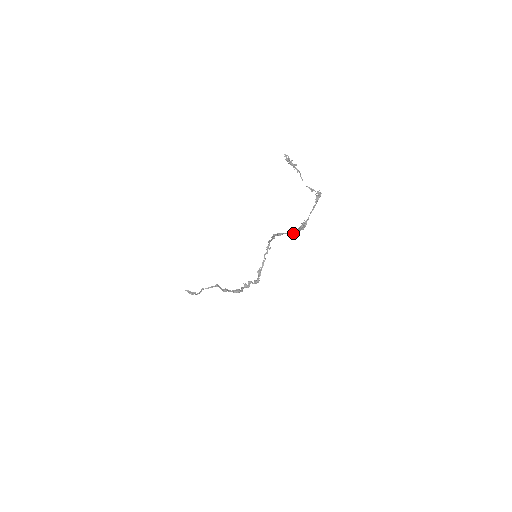
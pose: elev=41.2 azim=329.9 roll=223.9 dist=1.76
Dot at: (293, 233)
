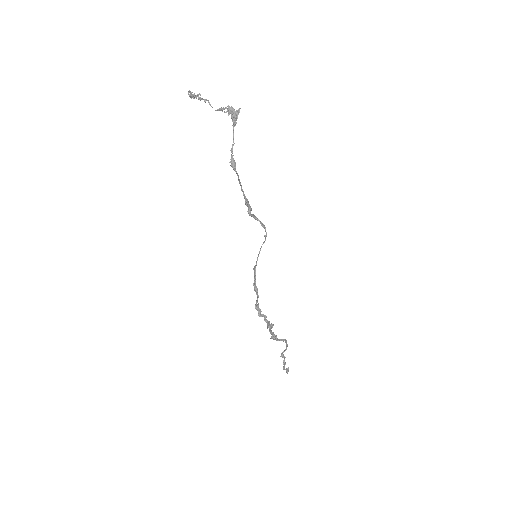
Dot at: (241, 186)
